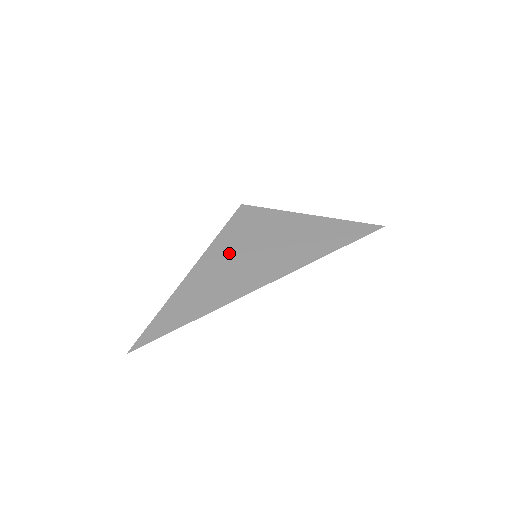
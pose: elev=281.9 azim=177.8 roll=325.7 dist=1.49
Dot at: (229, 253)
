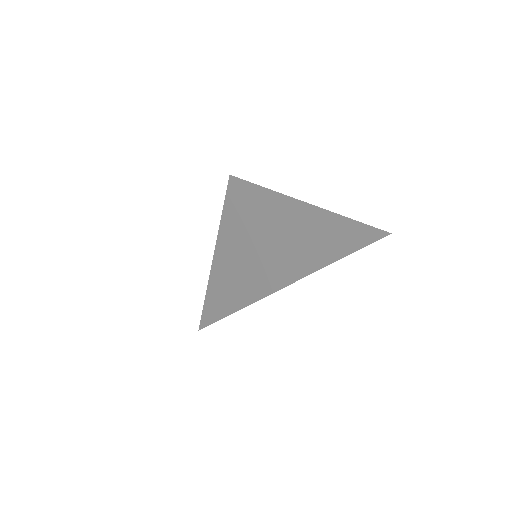
Dot at: (234, 248)
